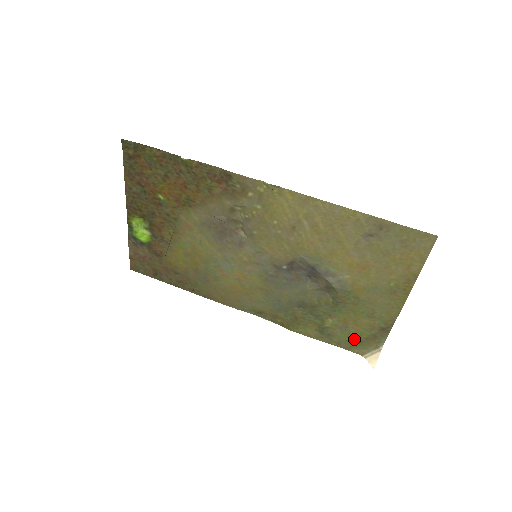
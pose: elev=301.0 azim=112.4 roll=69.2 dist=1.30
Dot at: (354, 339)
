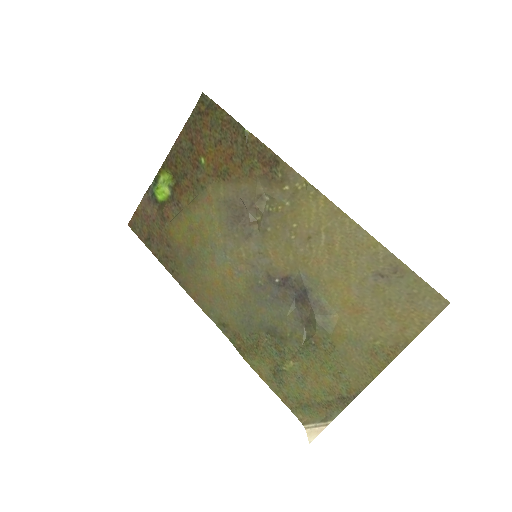
Dot at: (305, 399)
